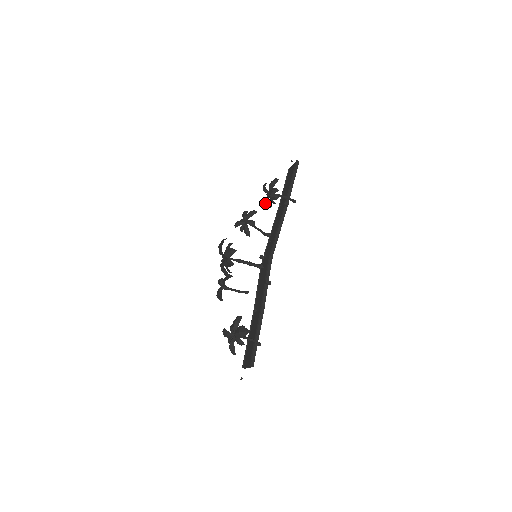
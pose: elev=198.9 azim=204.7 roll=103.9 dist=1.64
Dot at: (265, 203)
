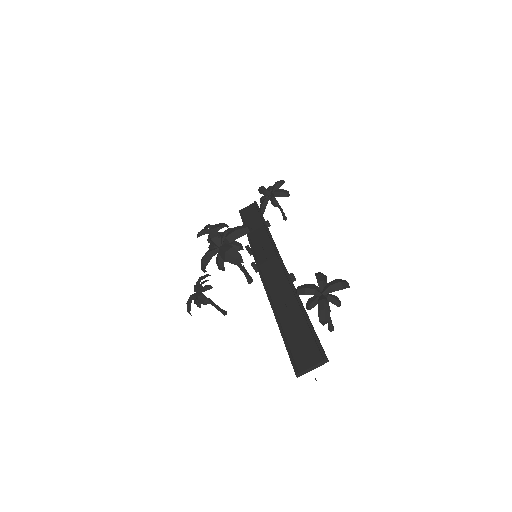
Dot at: (261, 205)
